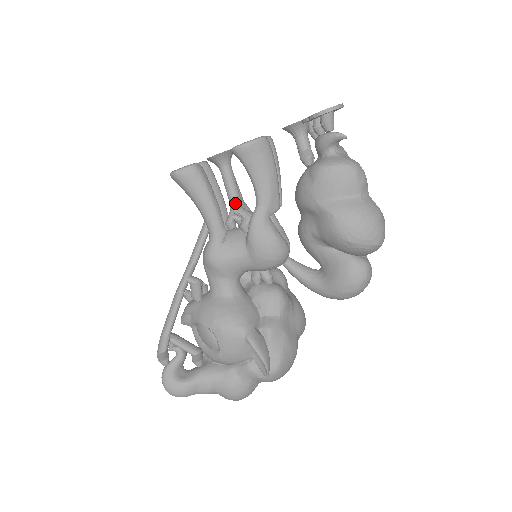
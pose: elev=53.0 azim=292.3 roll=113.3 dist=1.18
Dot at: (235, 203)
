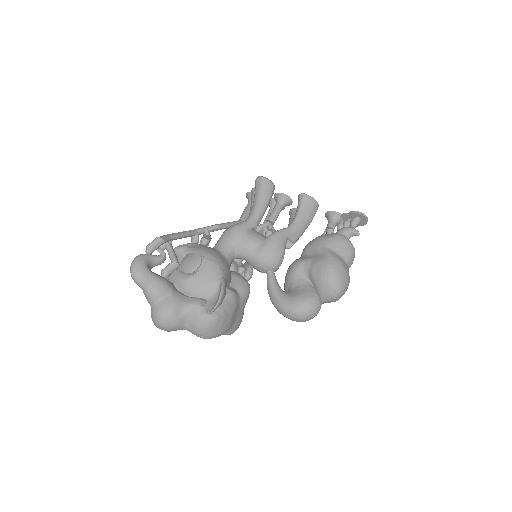
Dot at: (271, 222)
